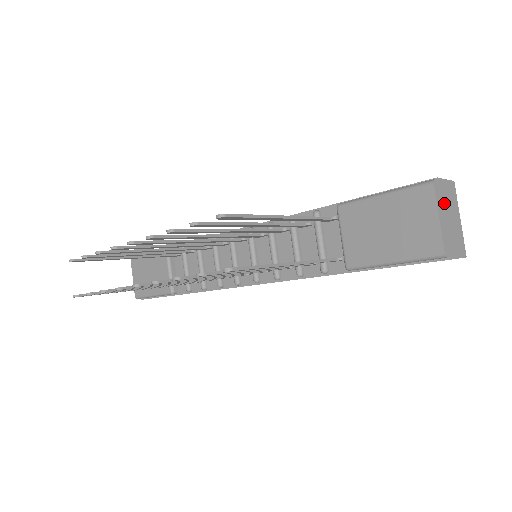
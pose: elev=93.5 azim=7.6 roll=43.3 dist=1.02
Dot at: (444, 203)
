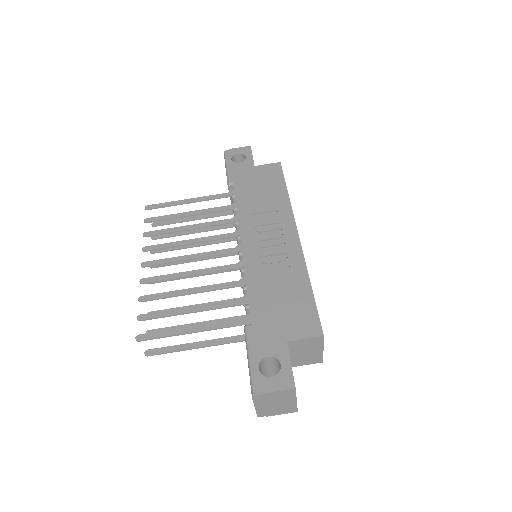
Dot at: (268, 400)
